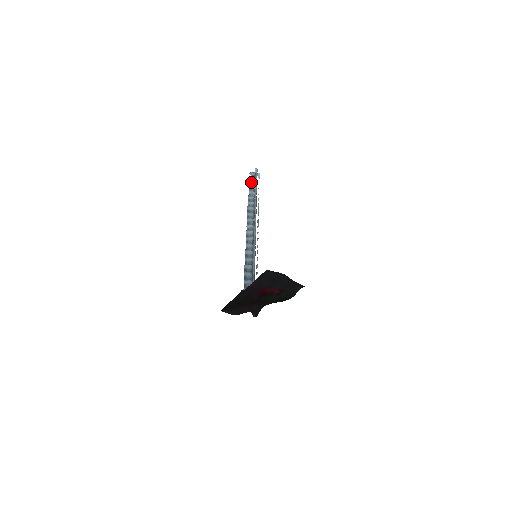
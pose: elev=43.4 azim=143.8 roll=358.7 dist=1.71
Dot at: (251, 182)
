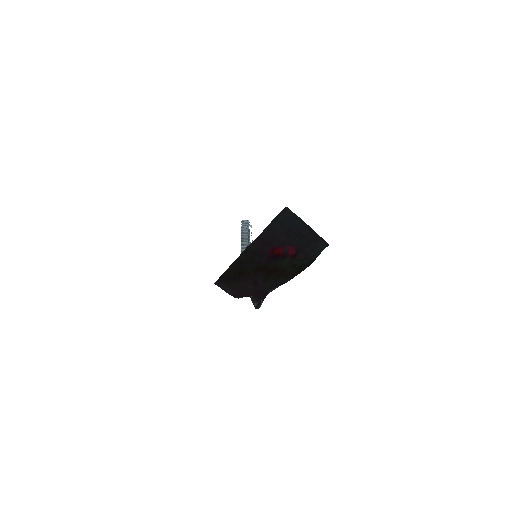
Dot at: (244, 224)
